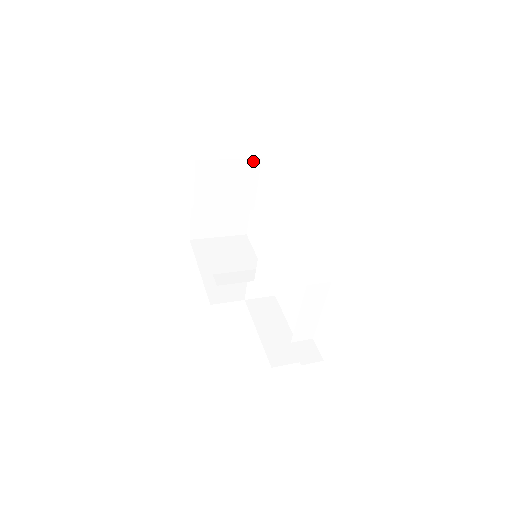
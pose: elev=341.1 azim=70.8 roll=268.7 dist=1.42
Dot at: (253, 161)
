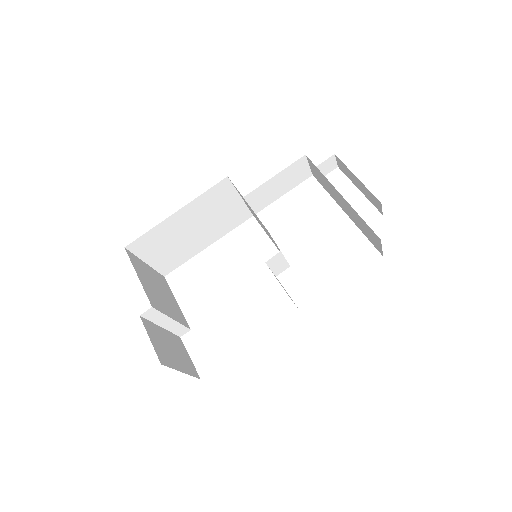
Dot at: (161, 276)
